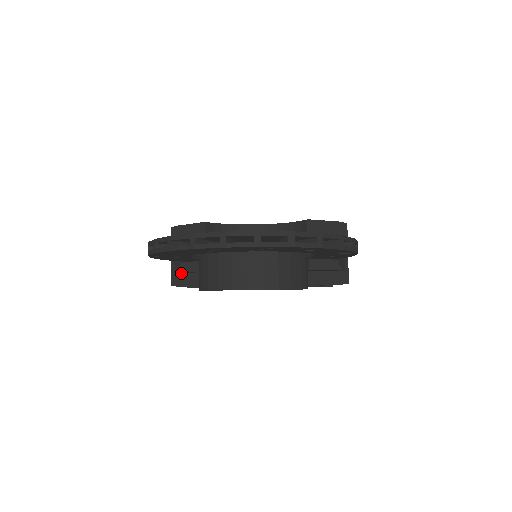
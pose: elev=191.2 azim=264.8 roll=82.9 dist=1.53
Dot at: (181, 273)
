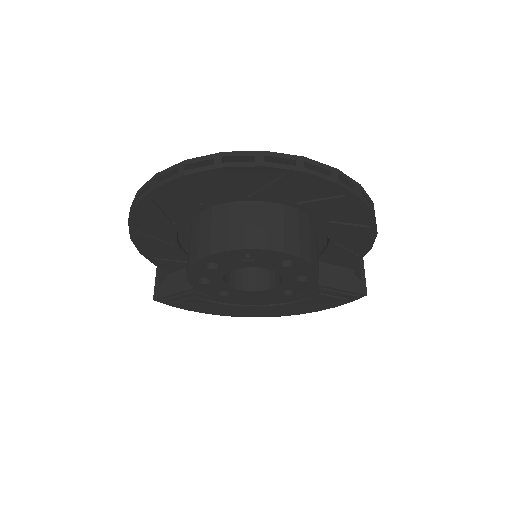
Dot at: (166, 282)
